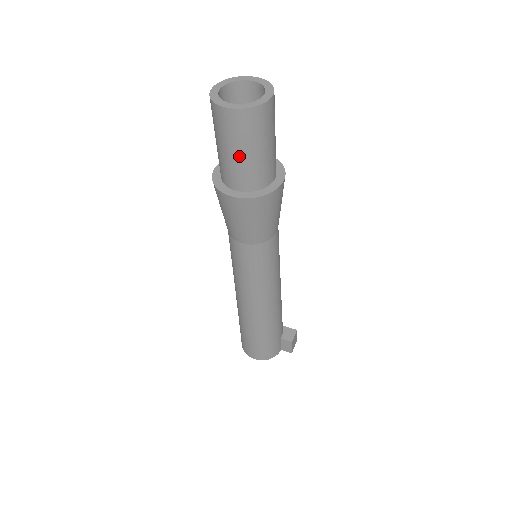
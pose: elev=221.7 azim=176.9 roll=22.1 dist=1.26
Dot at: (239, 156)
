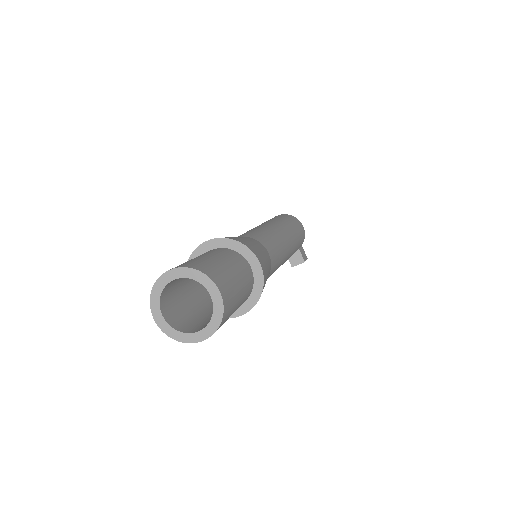
Dot at: occluded
